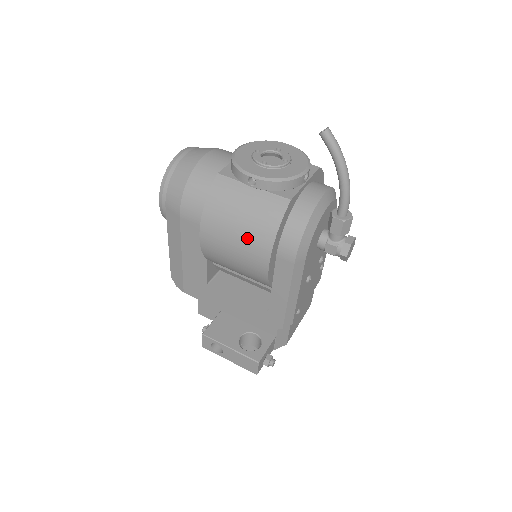
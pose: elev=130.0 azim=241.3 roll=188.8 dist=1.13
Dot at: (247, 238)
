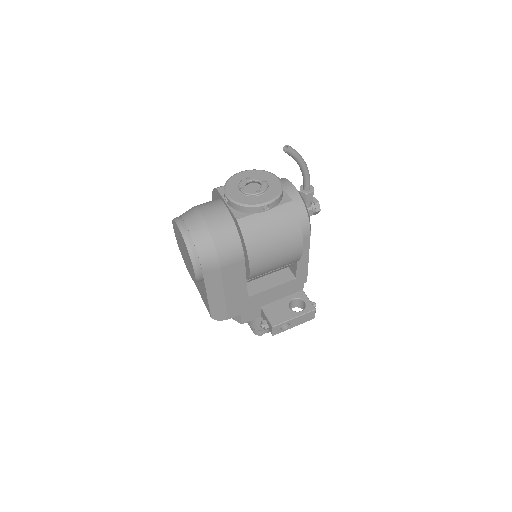
Dot at: (284, 242)
